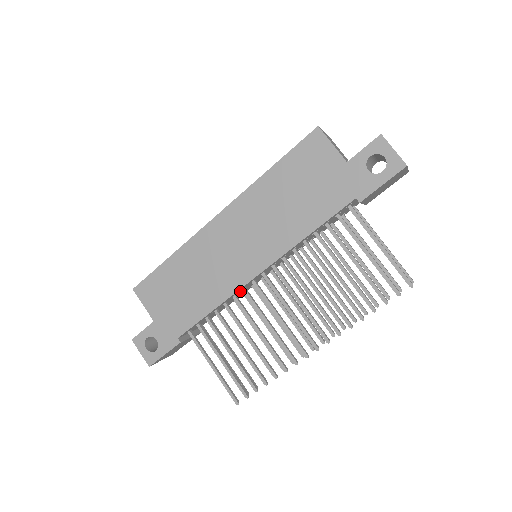
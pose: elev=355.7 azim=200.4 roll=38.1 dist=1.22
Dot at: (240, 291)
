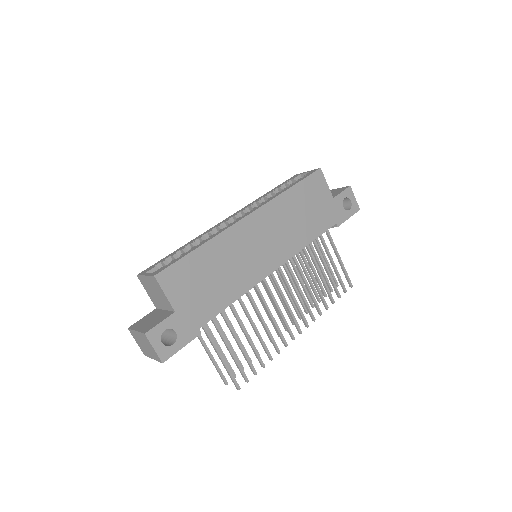
Dot at: occluded
